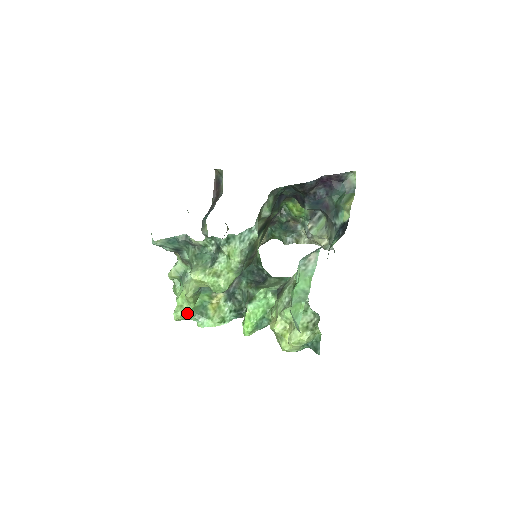
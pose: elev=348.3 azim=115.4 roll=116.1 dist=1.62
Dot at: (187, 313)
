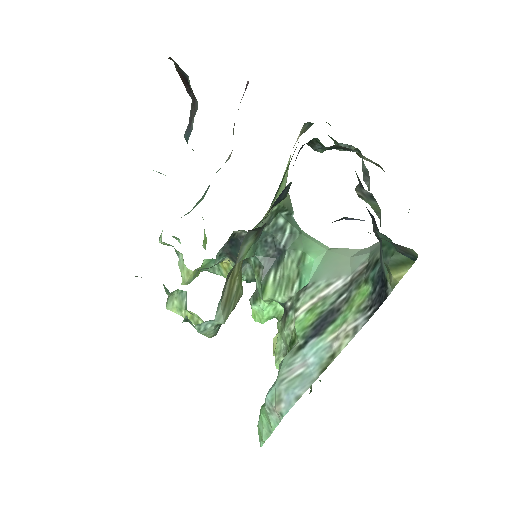
Dot at: occluded
